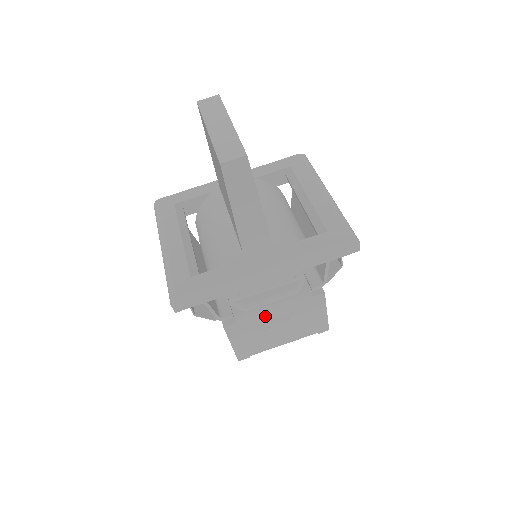
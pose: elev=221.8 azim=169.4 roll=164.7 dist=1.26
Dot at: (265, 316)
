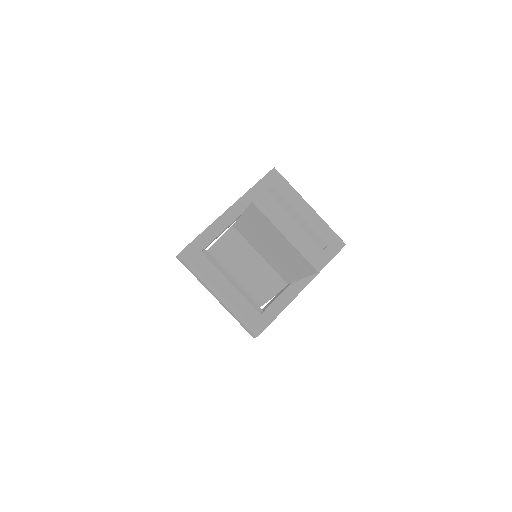
Dot at: occluded
